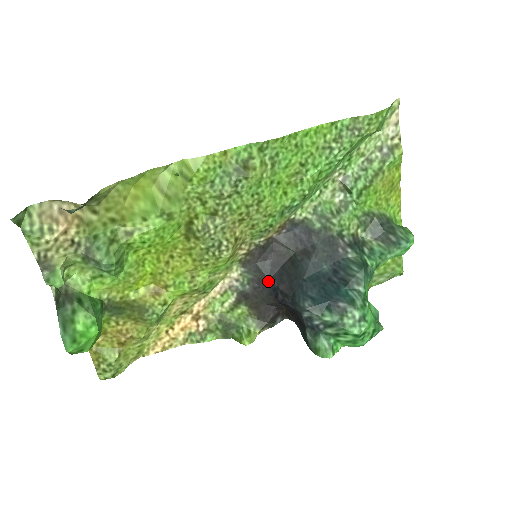
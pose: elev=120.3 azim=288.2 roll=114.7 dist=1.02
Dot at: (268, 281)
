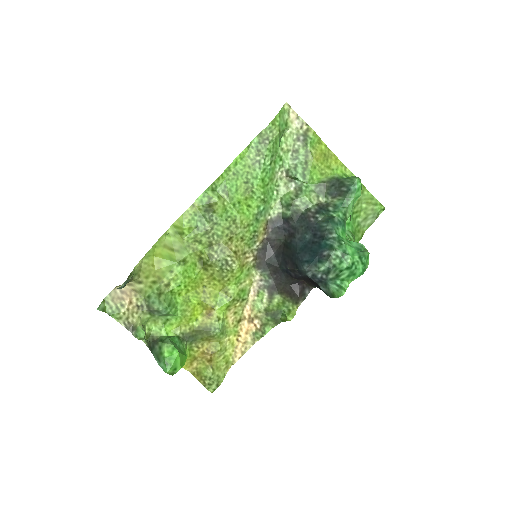
Dot at: (280, 269)
